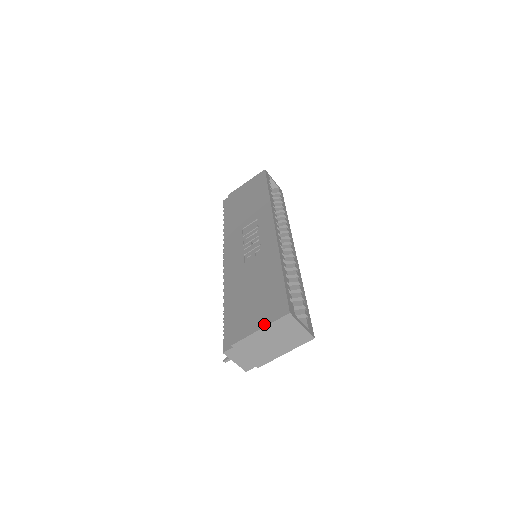
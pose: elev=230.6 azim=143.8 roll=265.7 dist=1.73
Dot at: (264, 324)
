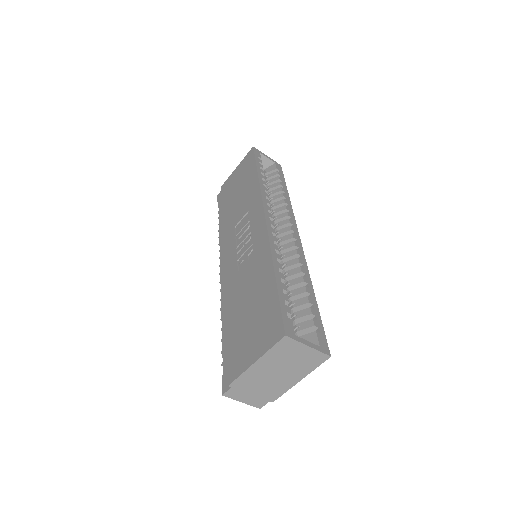
Dot at: (259, 354)
